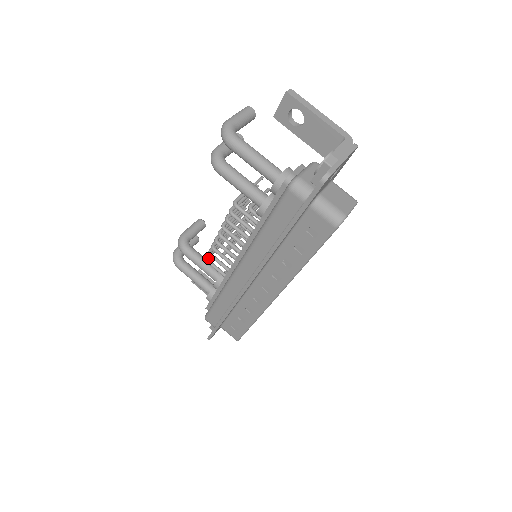
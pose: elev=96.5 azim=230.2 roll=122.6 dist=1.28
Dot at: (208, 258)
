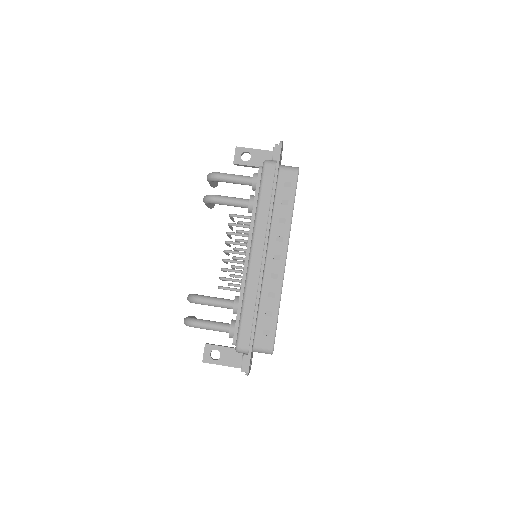
Dot at: (220, 286)
